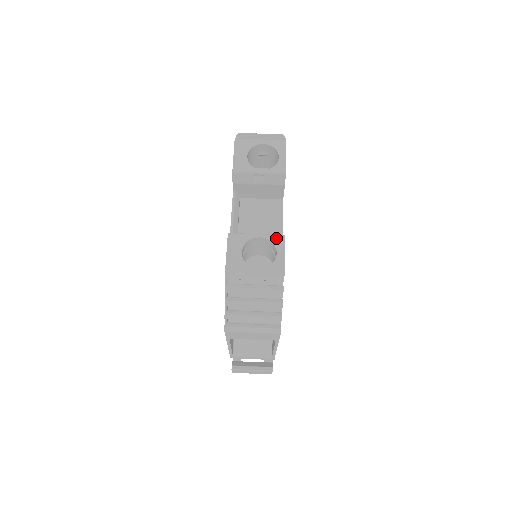
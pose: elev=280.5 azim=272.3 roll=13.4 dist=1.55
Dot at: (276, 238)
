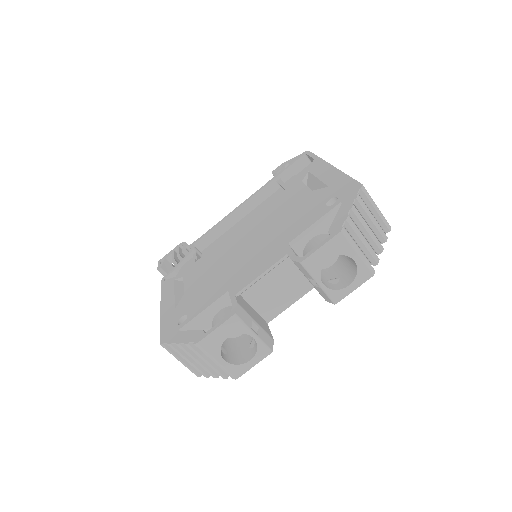
Dot at: (264, 349)
